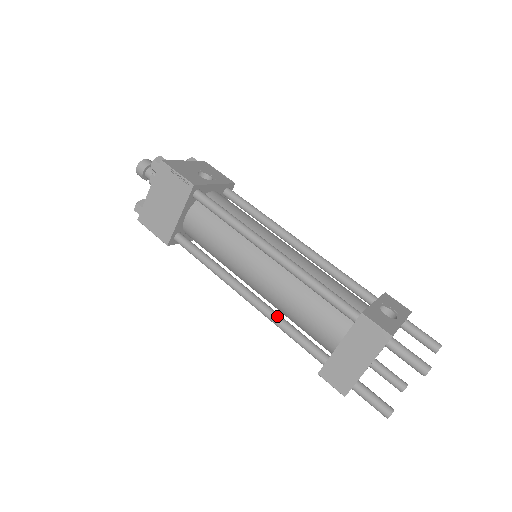
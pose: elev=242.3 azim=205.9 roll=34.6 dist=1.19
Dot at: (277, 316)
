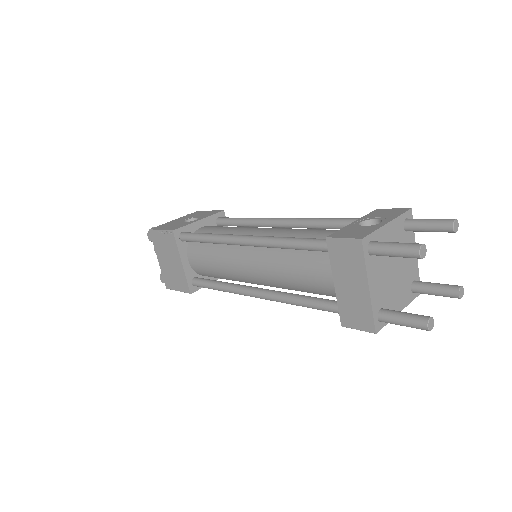
Dot at: (286, 295)
